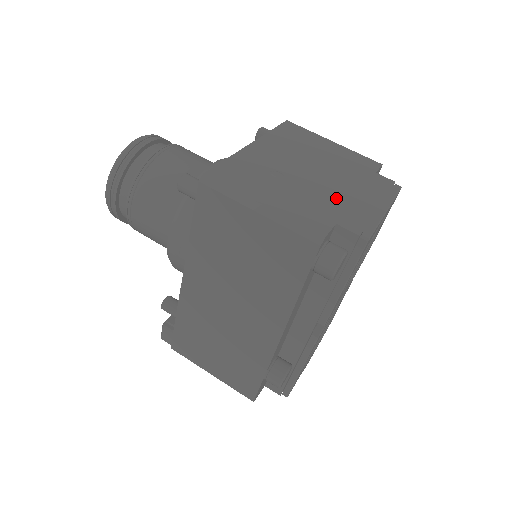
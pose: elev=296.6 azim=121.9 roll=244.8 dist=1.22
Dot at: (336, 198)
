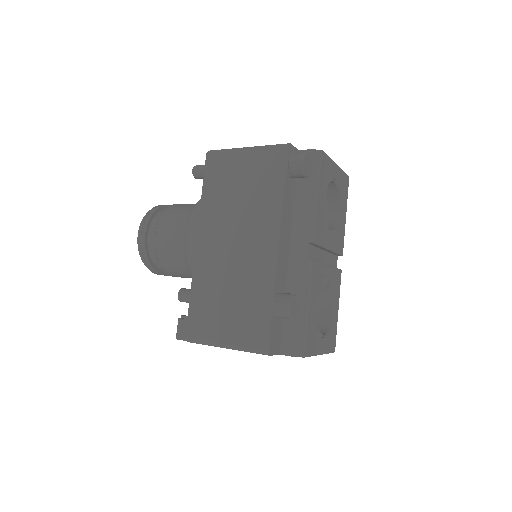
Dot at: occluded
